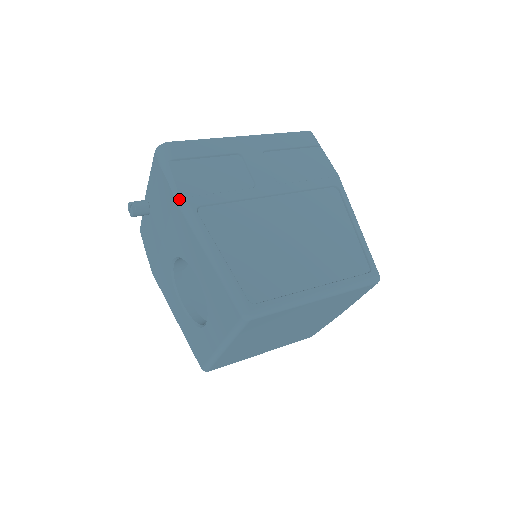
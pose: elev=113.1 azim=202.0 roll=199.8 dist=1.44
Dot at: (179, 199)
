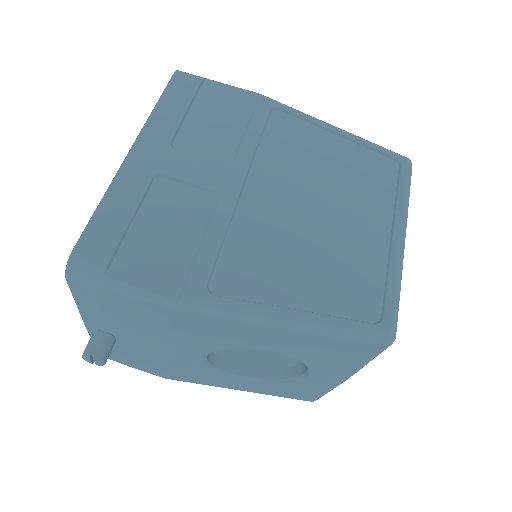
Dot at: (177, 304)
